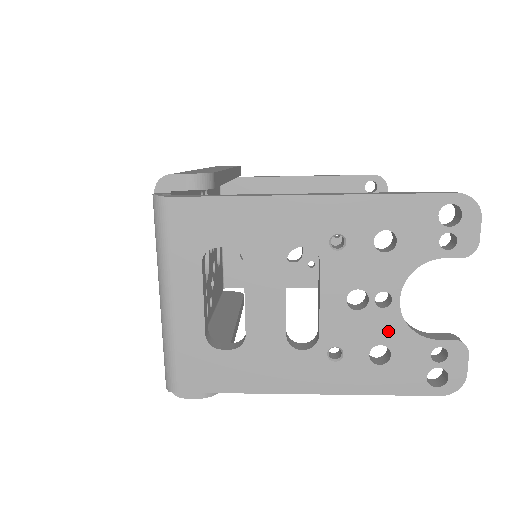
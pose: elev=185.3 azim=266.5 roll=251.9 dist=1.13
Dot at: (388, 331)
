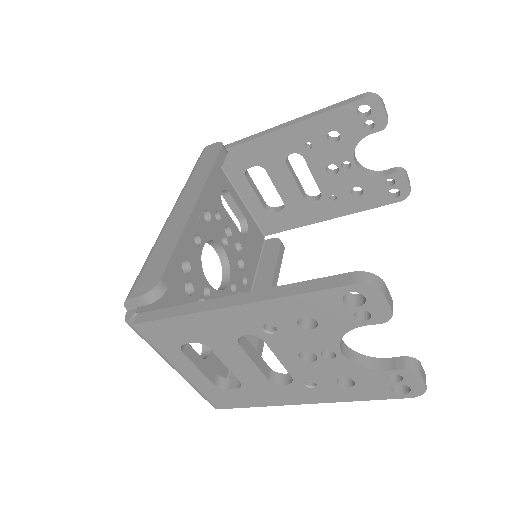
Dot at: (344, 370)
